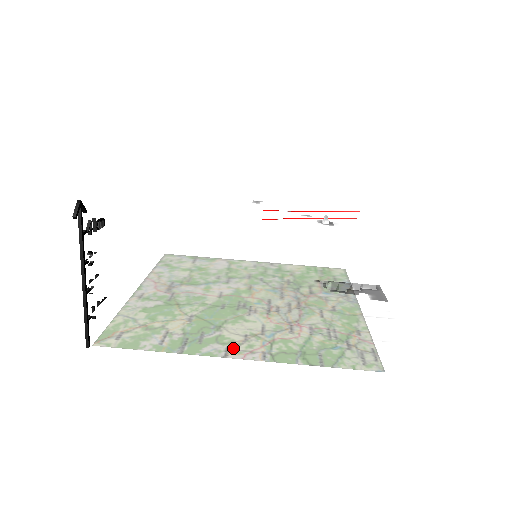
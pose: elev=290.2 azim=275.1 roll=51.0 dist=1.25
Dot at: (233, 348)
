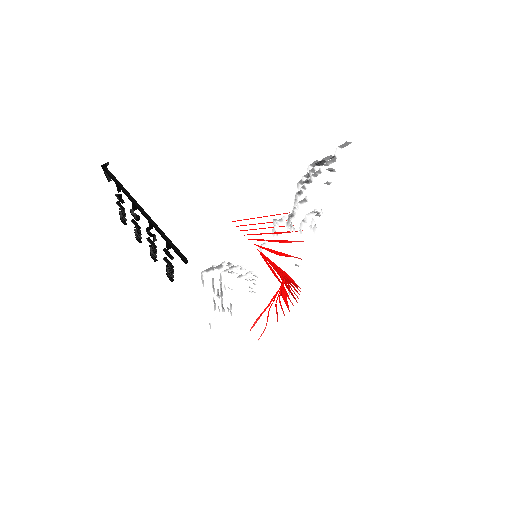
Dot at: occluded
